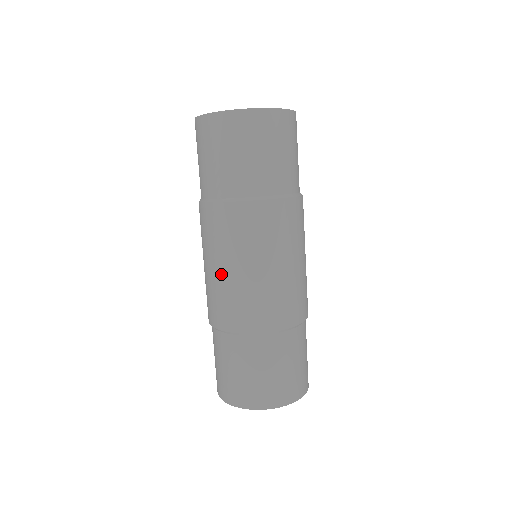
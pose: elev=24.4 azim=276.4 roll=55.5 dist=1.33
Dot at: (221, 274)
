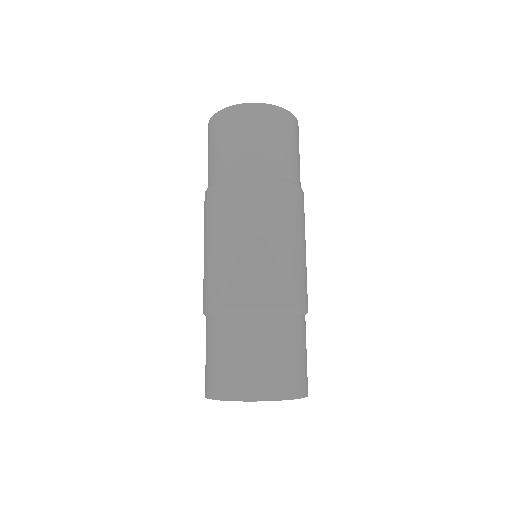
Dot at: (222, 249)
